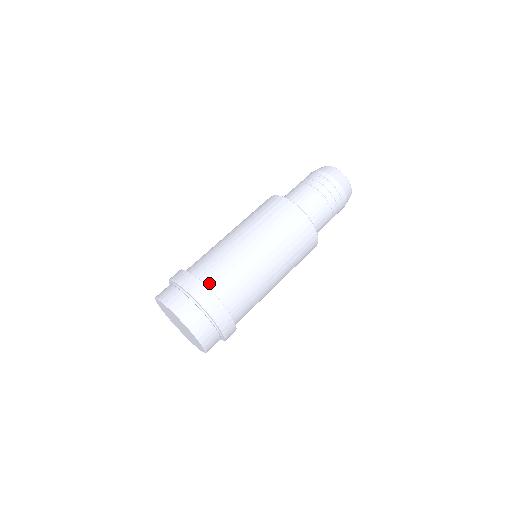
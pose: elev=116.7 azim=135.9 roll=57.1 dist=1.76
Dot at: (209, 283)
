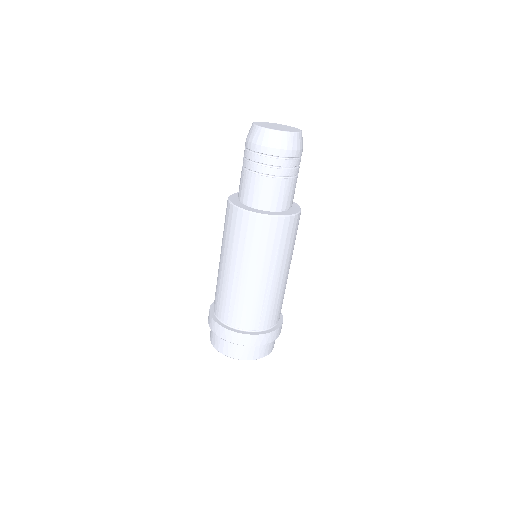
Dot at: (271, 325)
